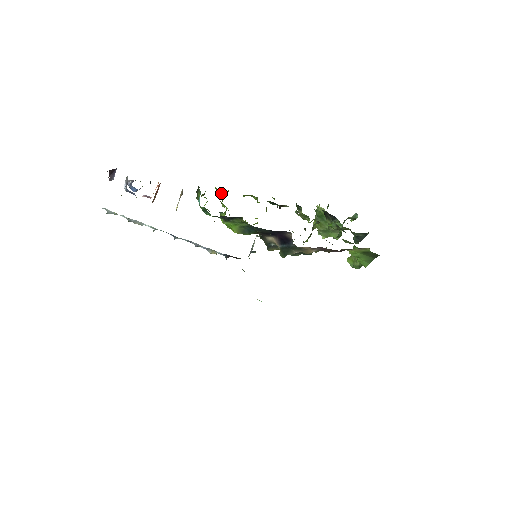
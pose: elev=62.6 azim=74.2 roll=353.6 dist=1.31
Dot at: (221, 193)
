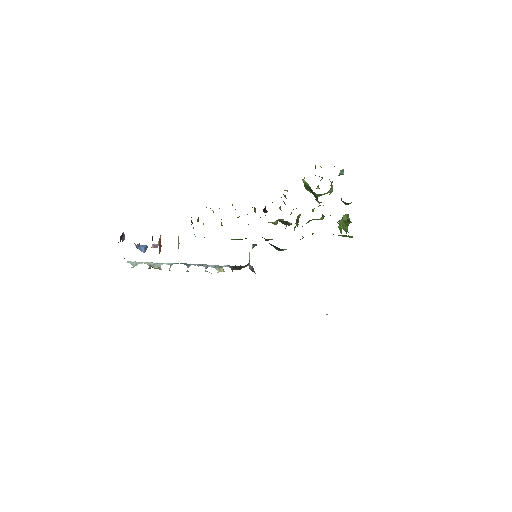
Dot at: occluded
